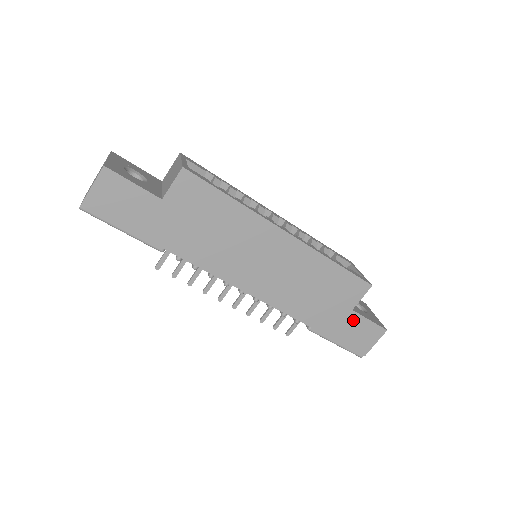
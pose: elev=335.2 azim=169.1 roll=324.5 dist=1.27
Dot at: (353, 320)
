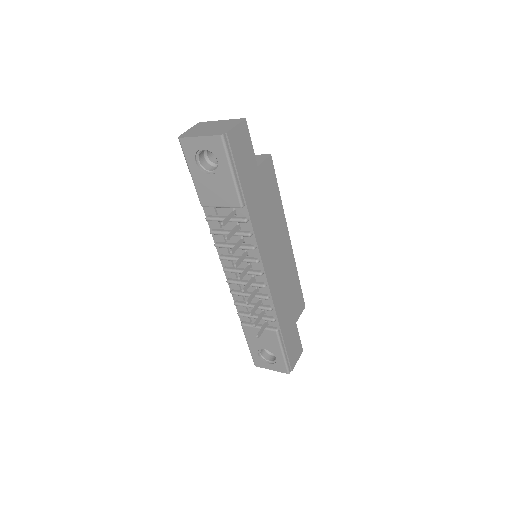
Dot at: (295, 333)
